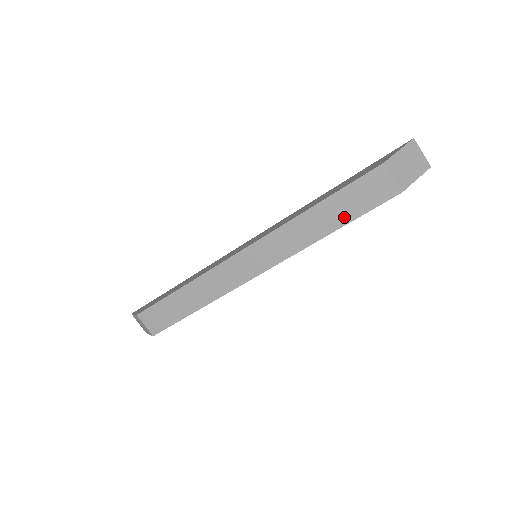
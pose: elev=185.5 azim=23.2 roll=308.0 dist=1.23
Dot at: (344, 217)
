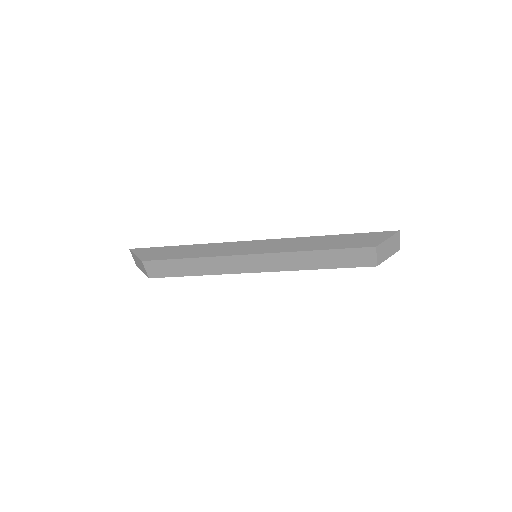
Dot at: (333, 264)
